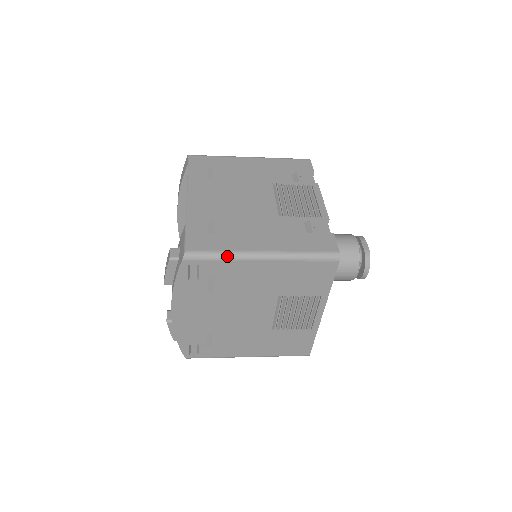
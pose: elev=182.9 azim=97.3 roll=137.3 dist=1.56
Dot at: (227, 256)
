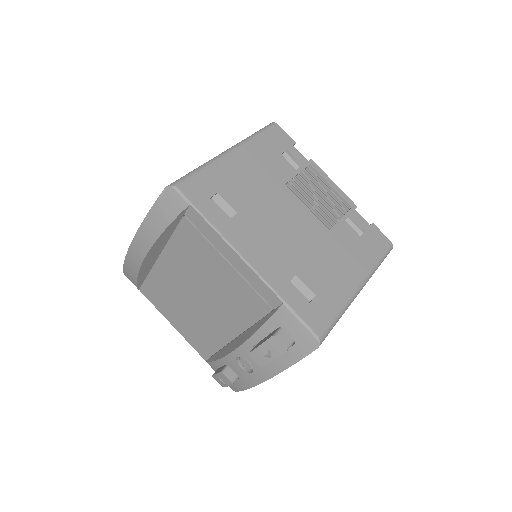
Dot at: (343, 313)
